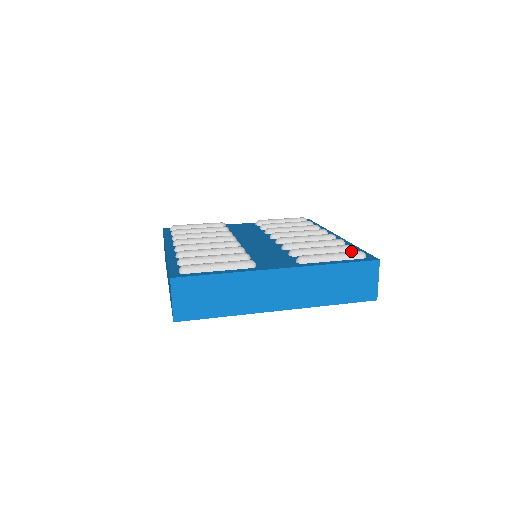
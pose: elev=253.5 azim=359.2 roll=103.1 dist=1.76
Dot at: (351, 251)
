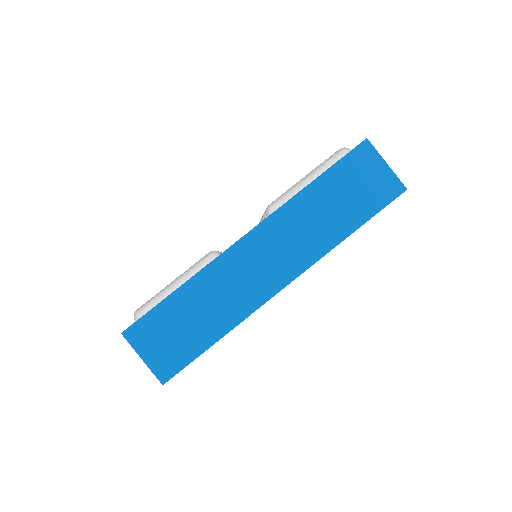
Dot at: (328, 158)
